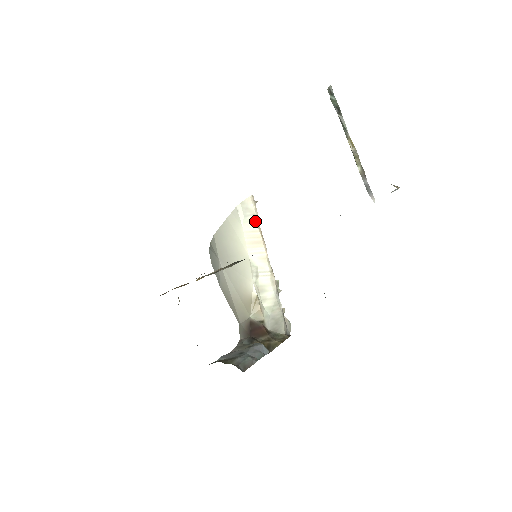
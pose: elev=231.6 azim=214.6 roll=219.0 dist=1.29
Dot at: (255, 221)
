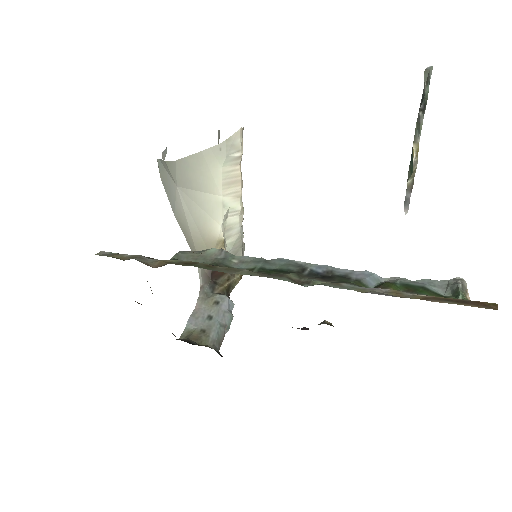
Dot at: (238, 159)
